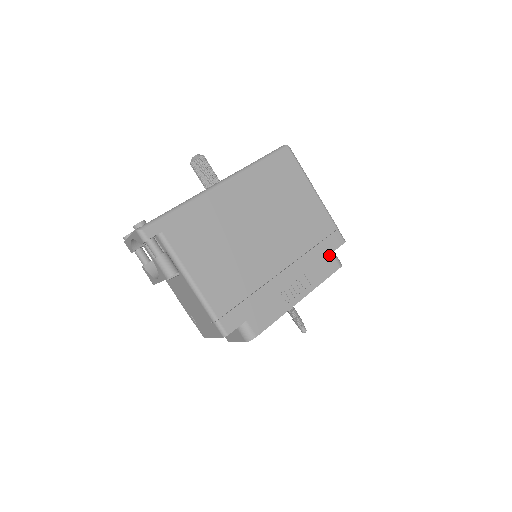
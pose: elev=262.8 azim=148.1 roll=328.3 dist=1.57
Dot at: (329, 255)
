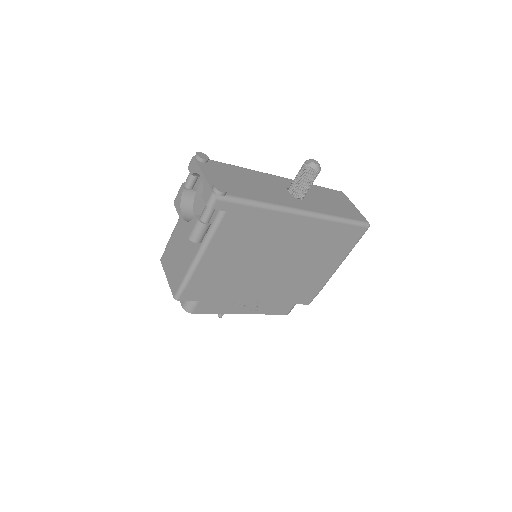
Dot at: (292, 304)
